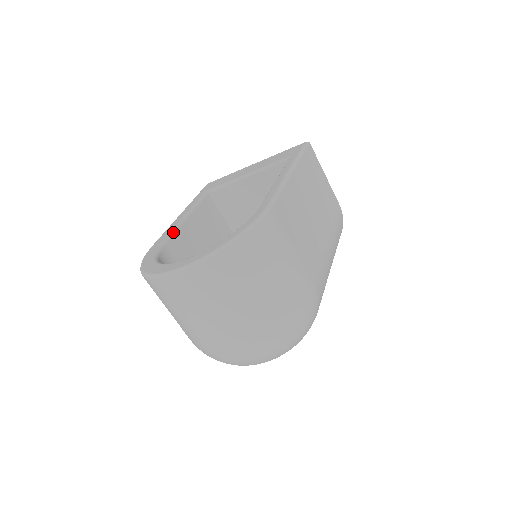
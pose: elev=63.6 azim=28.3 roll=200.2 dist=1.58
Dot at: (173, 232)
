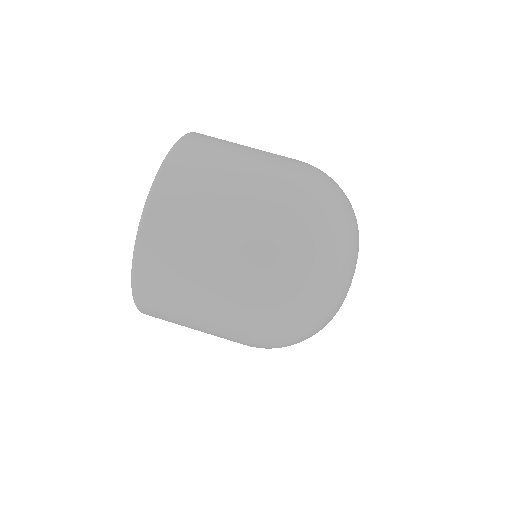
Dot at: occluded
